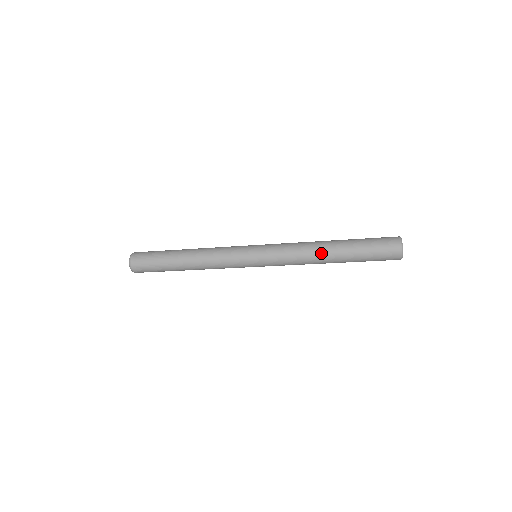
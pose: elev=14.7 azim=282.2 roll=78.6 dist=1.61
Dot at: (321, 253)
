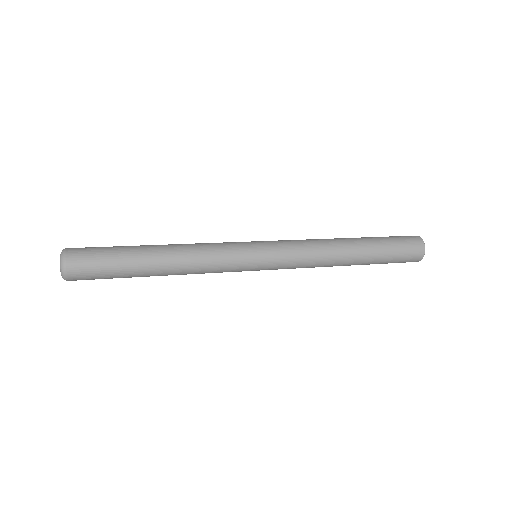
Dot at: (342, 256)
